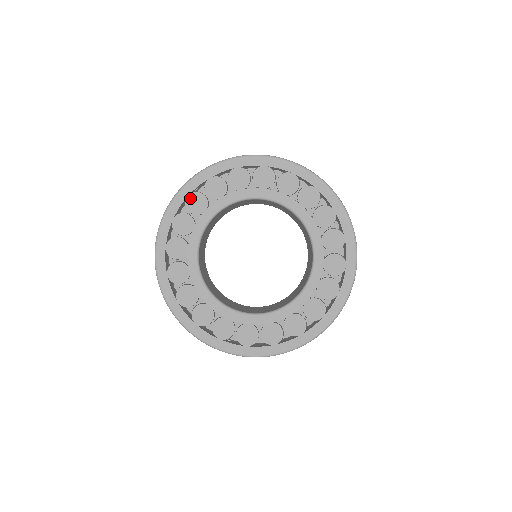
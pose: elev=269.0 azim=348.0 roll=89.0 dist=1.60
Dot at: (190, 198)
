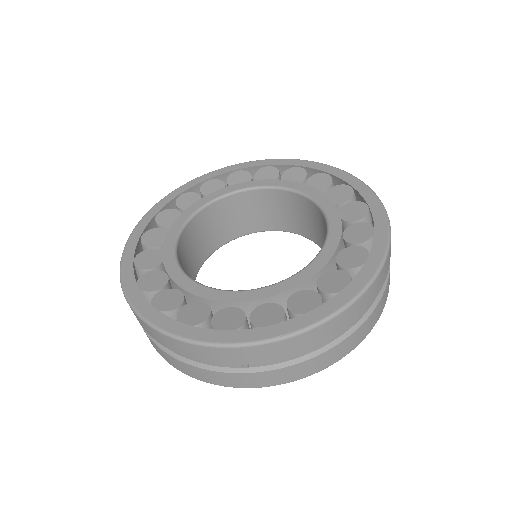
Dot at: (160, 215)
